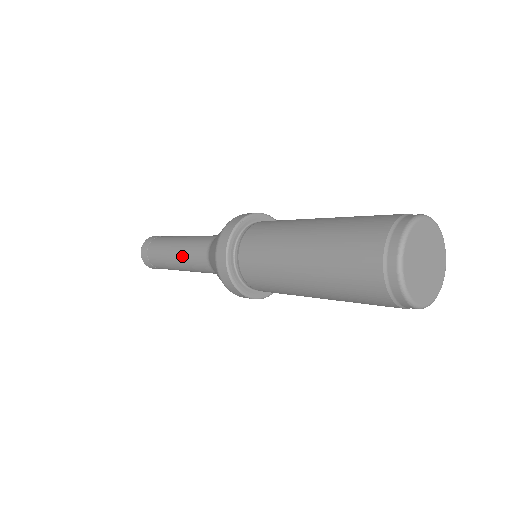
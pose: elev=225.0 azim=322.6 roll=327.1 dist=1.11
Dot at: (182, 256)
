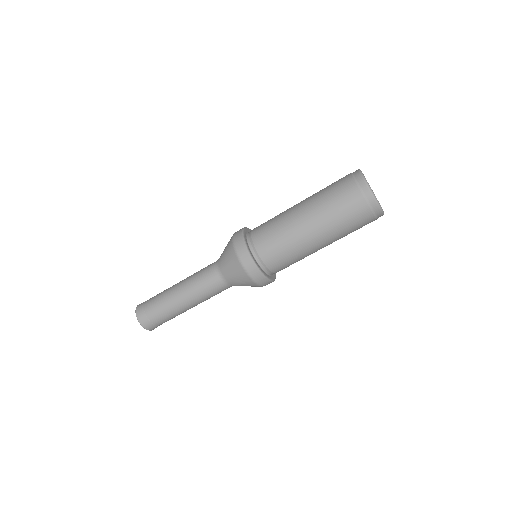
Dot at: (188, 281)
